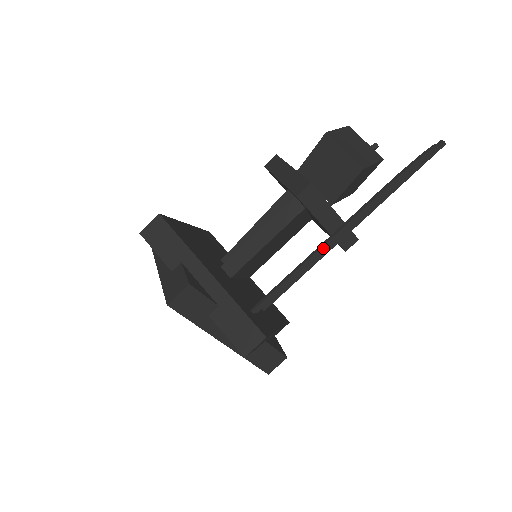
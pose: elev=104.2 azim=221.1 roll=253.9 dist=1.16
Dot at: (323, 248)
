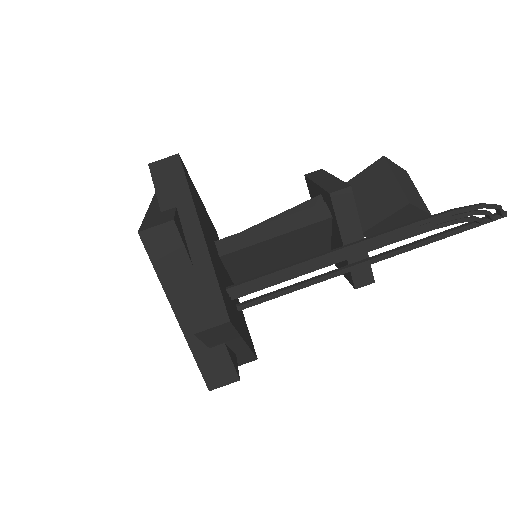
Dot at: (337, 252)
